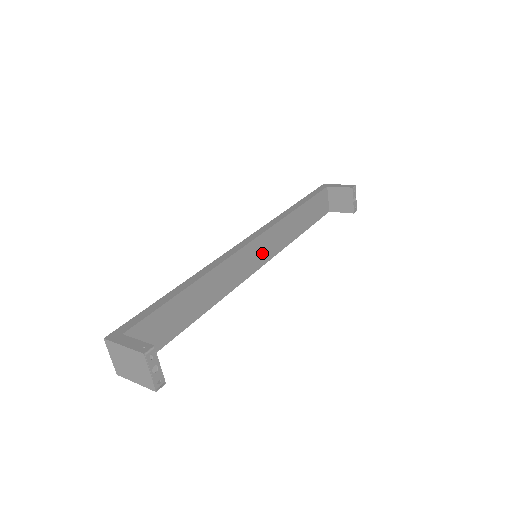
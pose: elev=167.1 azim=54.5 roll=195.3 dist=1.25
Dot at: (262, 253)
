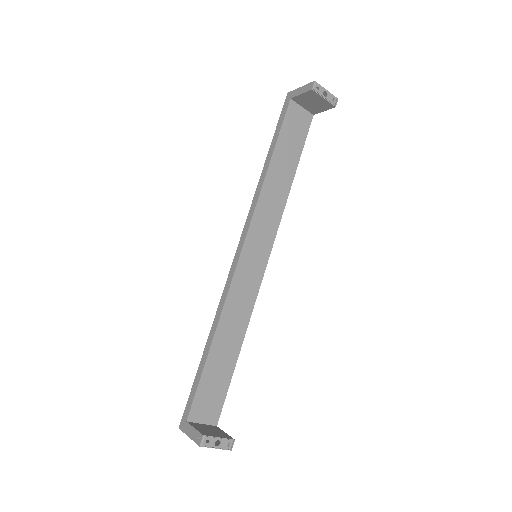
Dot at: (261, 245)
